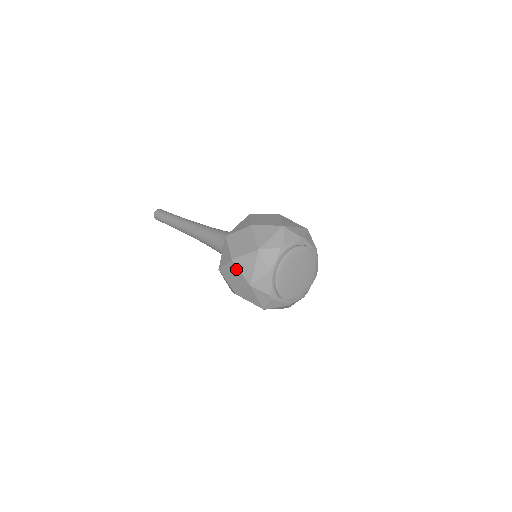
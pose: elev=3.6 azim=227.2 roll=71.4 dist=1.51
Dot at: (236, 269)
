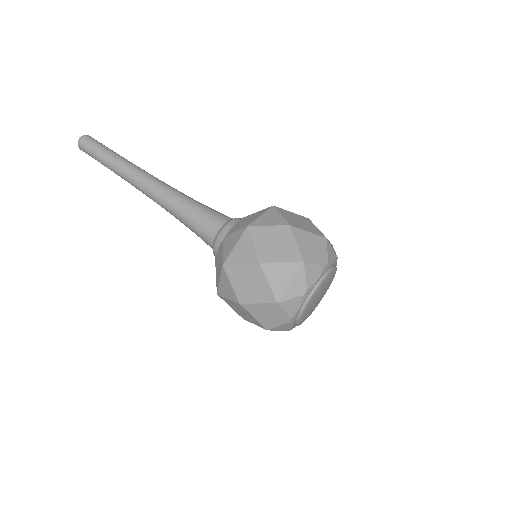
Dot at: (261, 276)
